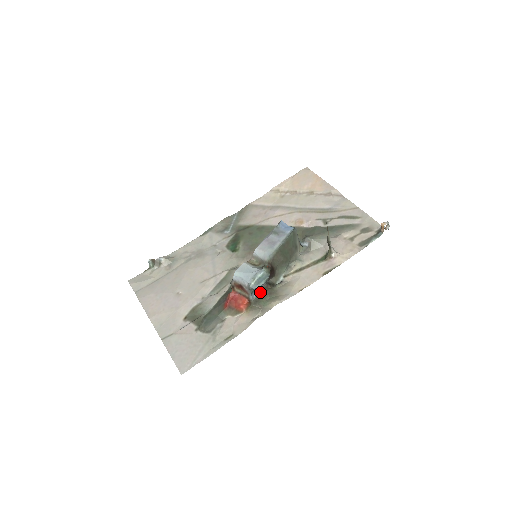
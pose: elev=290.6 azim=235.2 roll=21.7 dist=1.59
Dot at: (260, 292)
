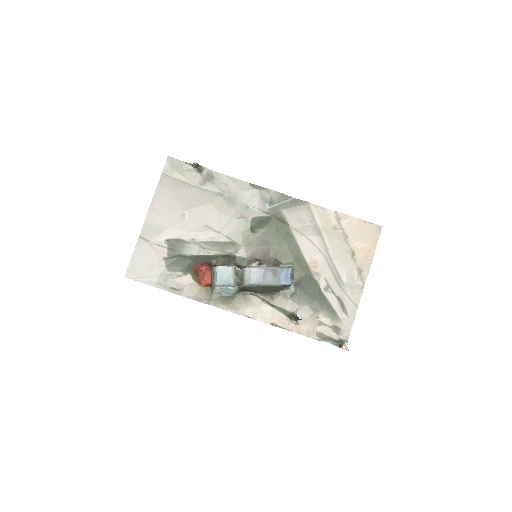
Dot at: occluded
